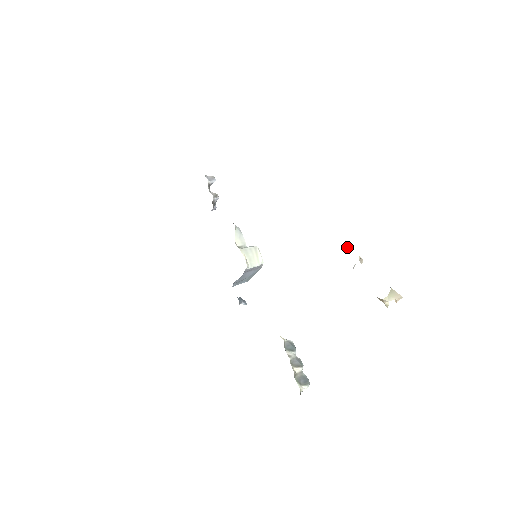
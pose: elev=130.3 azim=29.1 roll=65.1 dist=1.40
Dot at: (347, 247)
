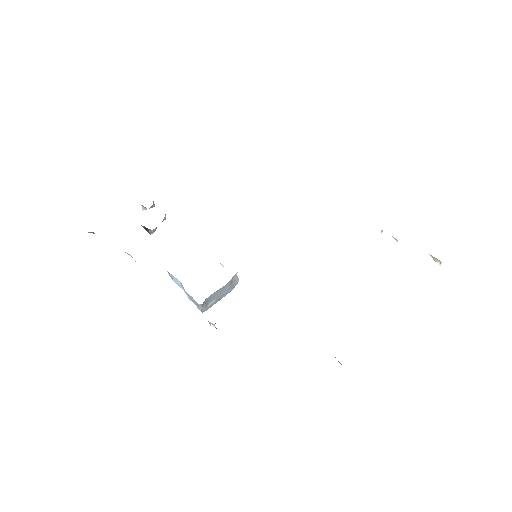
Dot at: (381, 230)
